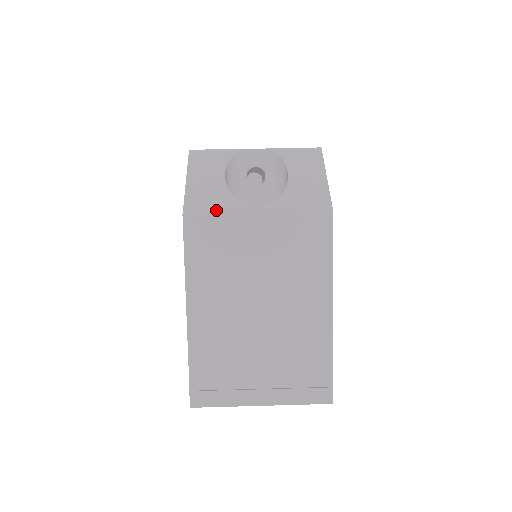
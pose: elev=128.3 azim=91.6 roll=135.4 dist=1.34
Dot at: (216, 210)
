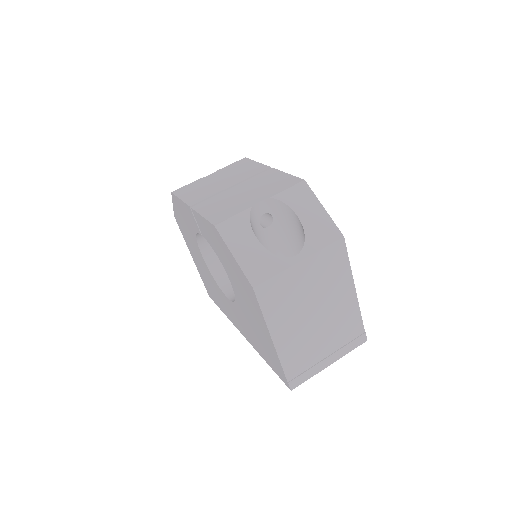
Dot at: (272, 273)
